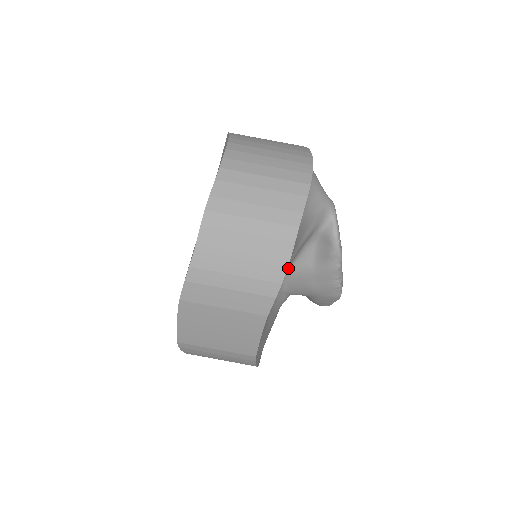
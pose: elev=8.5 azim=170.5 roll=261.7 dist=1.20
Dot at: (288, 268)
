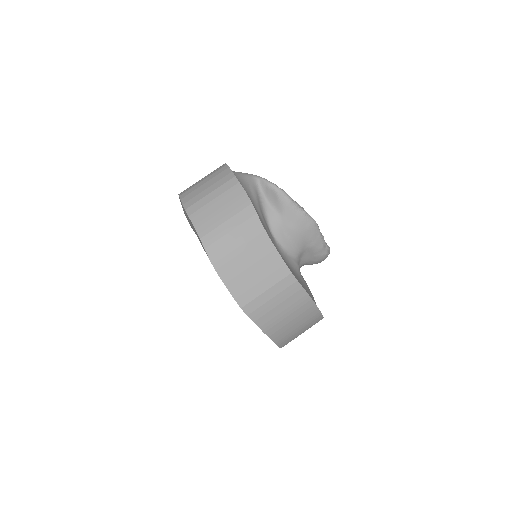
Dot at: (269, 228)
